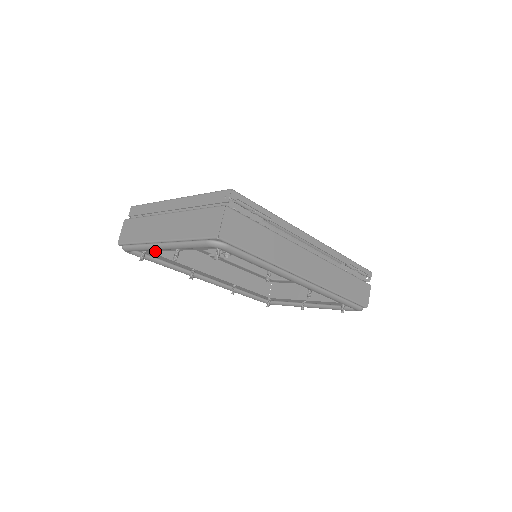
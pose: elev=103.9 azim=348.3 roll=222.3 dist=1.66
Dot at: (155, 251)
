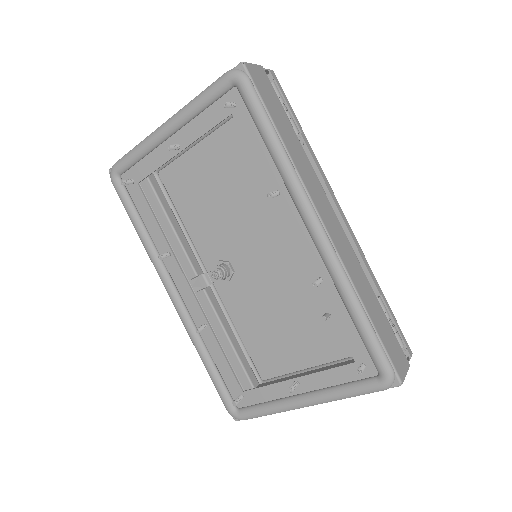
Dot at: (146, 177)
